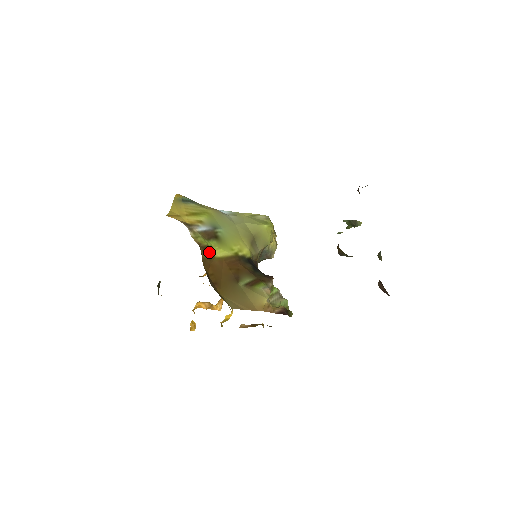
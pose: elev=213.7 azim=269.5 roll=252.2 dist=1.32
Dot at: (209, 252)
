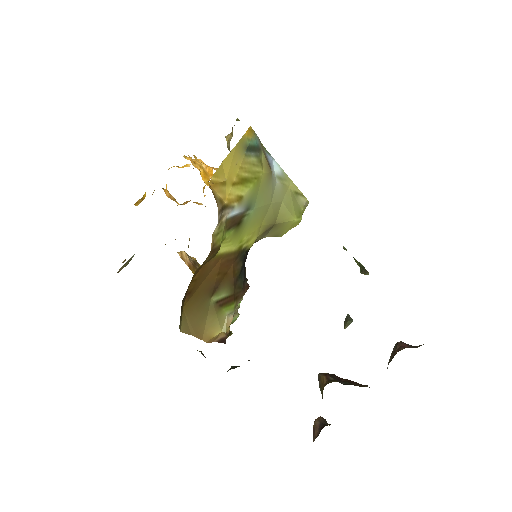
Dot at: (215, 253)
